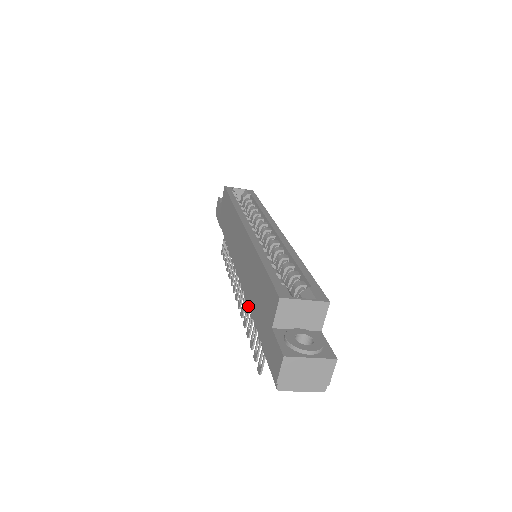
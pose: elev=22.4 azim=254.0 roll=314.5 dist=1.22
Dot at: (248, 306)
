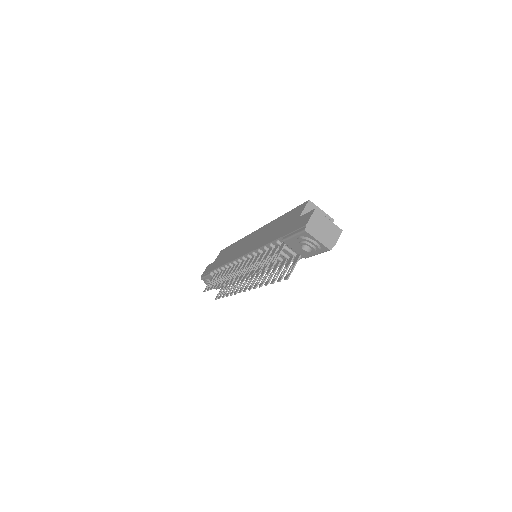
Dot at: (254, 262)
